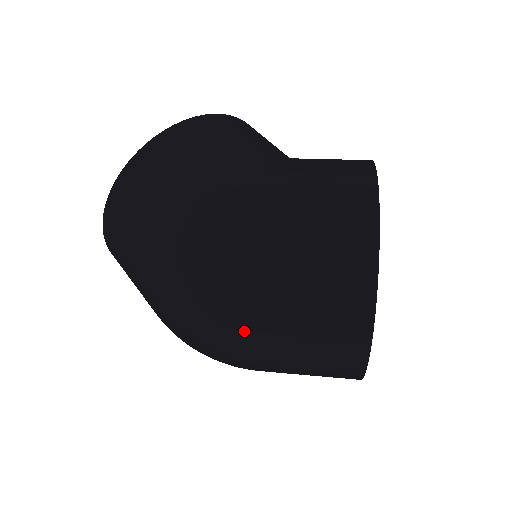
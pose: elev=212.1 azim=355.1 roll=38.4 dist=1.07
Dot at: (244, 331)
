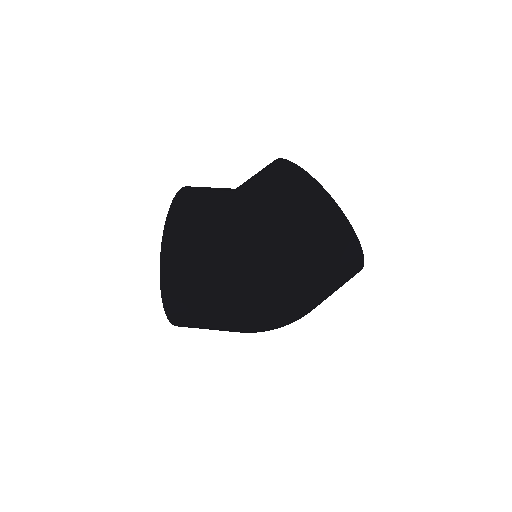
Dot at: (303, 294)
